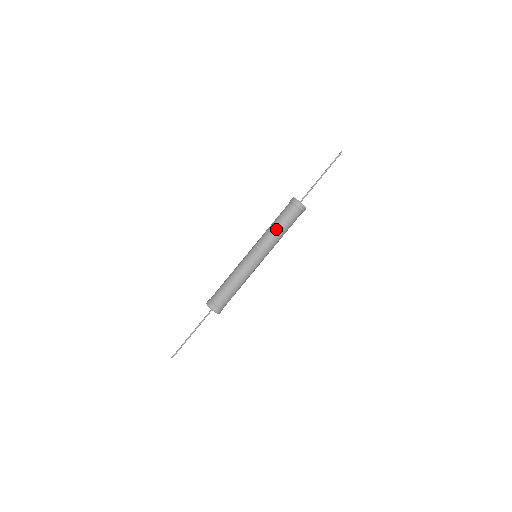
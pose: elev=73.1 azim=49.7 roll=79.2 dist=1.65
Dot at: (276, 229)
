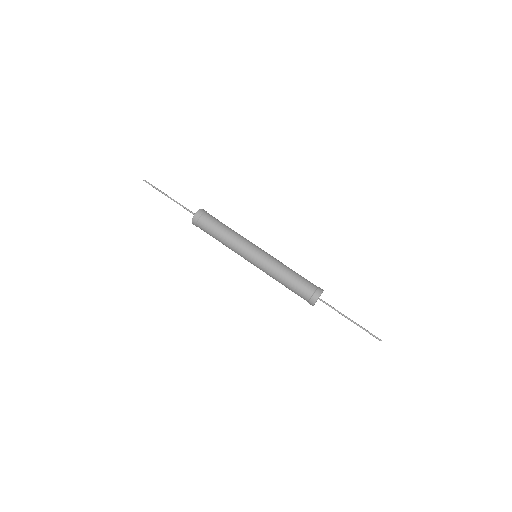
Dot at: (282, 281)
